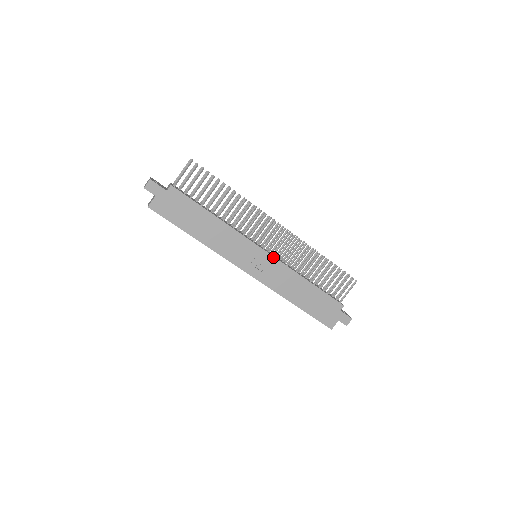
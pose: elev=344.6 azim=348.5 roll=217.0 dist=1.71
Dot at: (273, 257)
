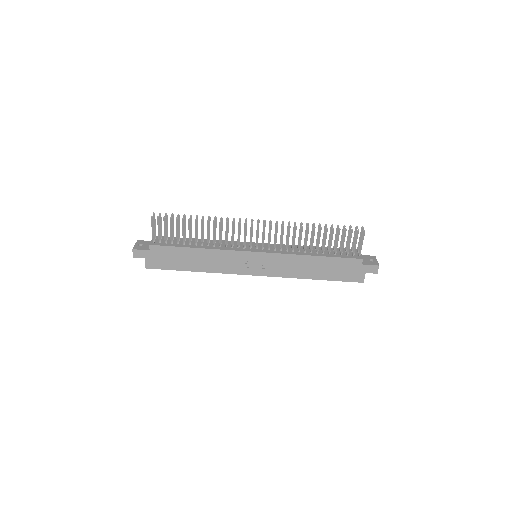
Dot at: (268, 253)
